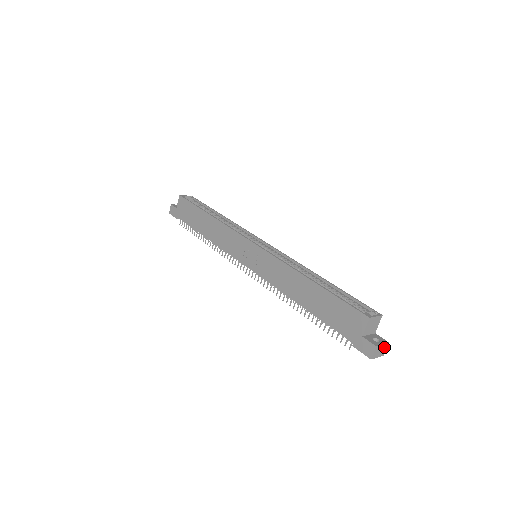
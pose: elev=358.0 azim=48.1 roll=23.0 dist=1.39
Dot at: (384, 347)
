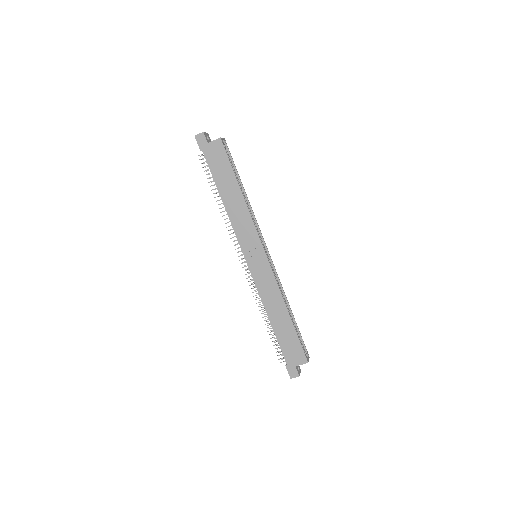
Dot at: occluded
